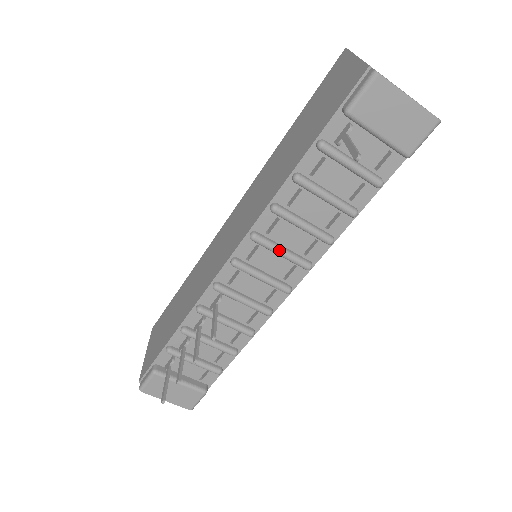
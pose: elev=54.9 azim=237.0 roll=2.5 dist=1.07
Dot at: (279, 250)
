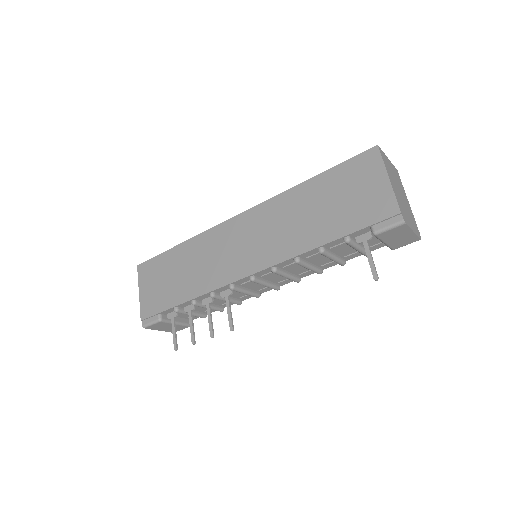
Dot at: (287, 276)
